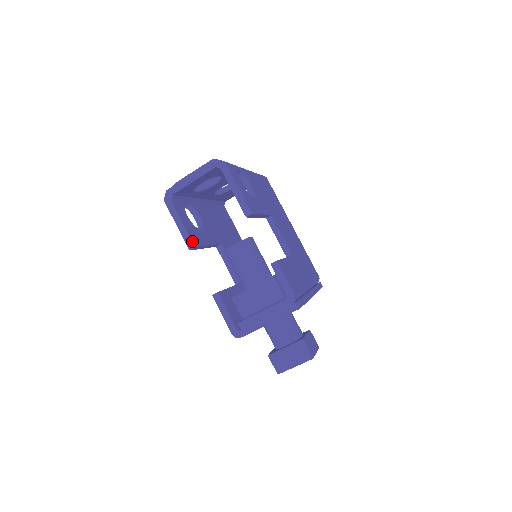
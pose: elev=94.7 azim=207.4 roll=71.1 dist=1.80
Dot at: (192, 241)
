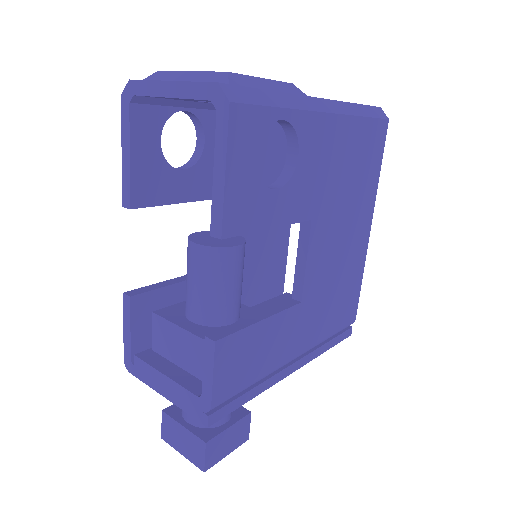
Dot at: (131, 196)
